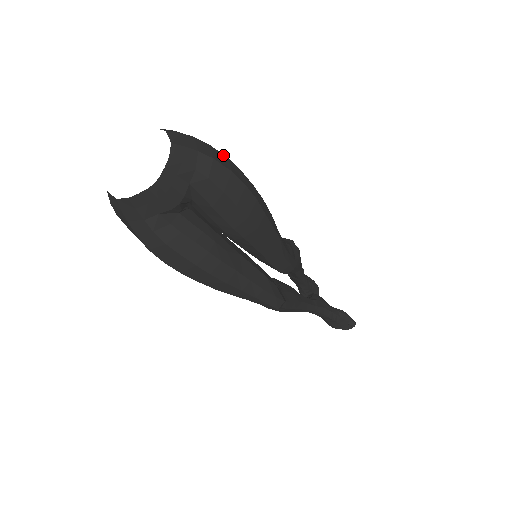
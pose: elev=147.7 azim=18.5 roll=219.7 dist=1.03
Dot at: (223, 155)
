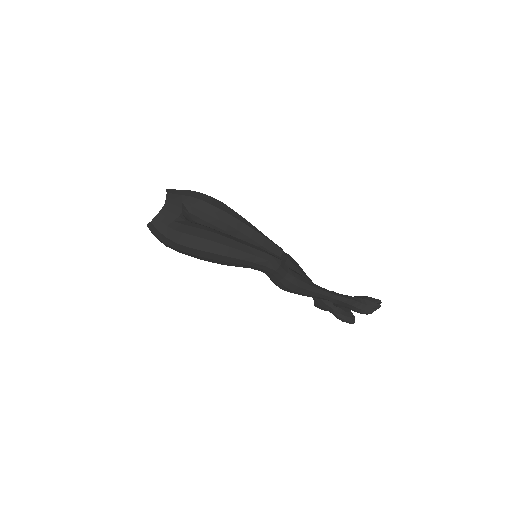
Dot at: occluded
